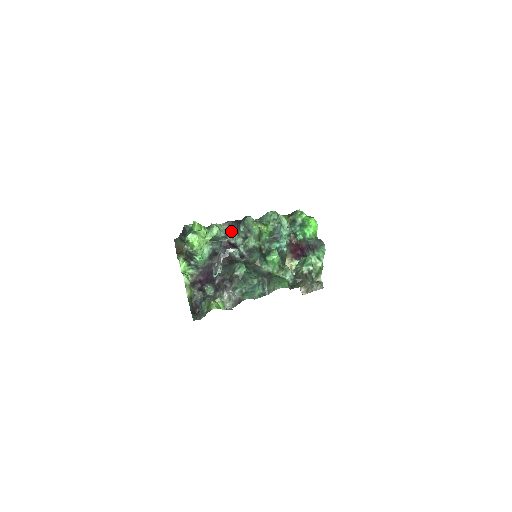
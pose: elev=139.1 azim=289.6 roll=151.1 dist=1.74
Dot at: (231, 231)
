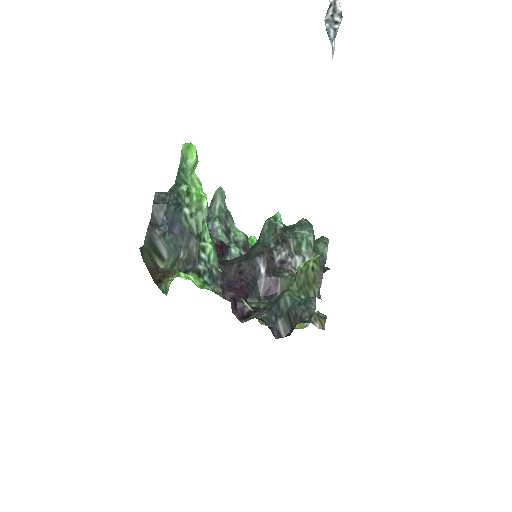
Dot at: occluded
